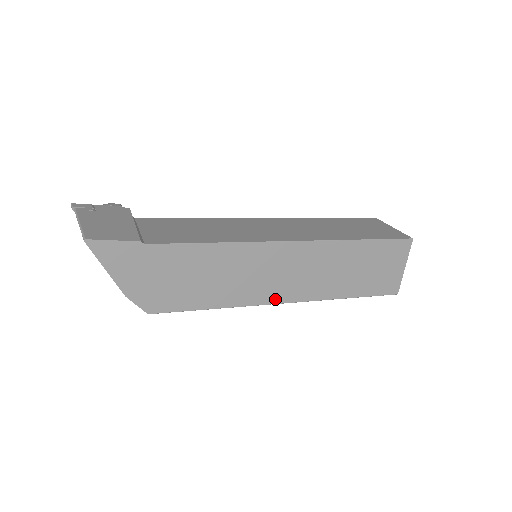
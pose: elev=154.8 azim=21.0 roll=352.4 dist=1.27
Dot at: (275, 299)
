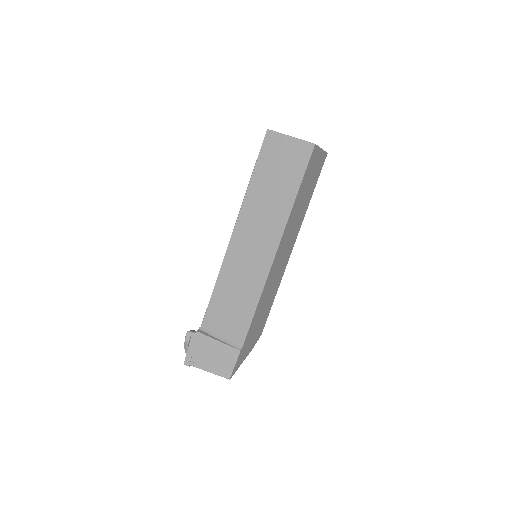
Dot at: (288, 257)
